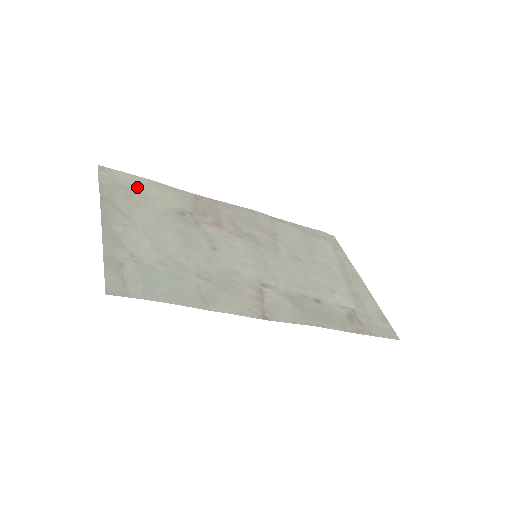
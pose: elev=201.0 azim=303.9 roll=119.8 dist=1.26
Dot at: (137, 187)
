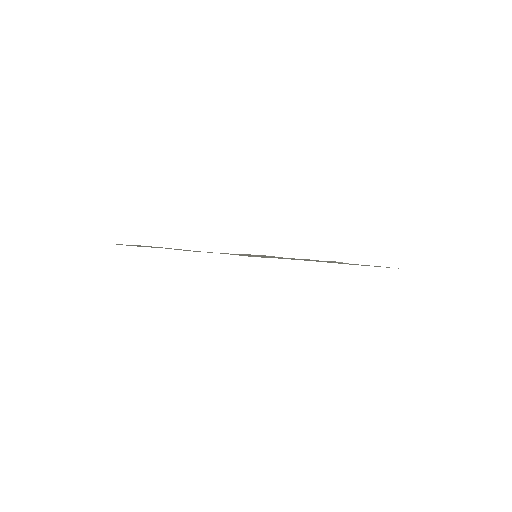
Dot at: occluded
